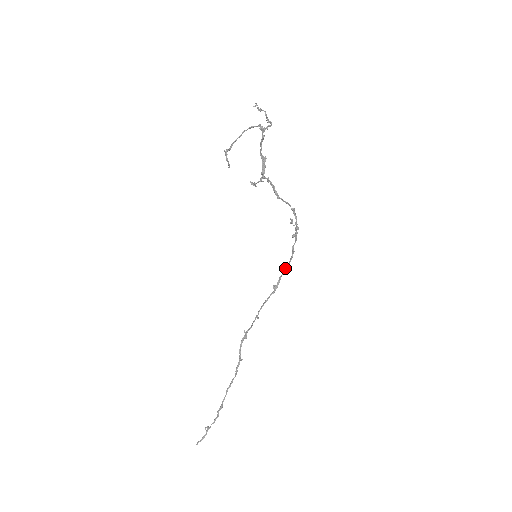
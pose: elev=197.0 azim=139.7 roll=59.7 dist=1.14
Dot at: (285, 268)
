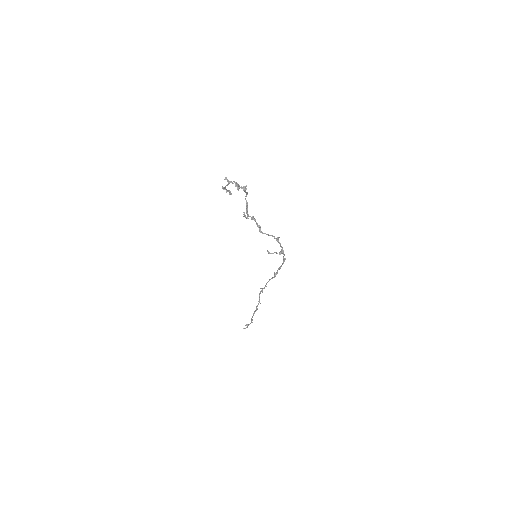
Dot at: (279, 267)
